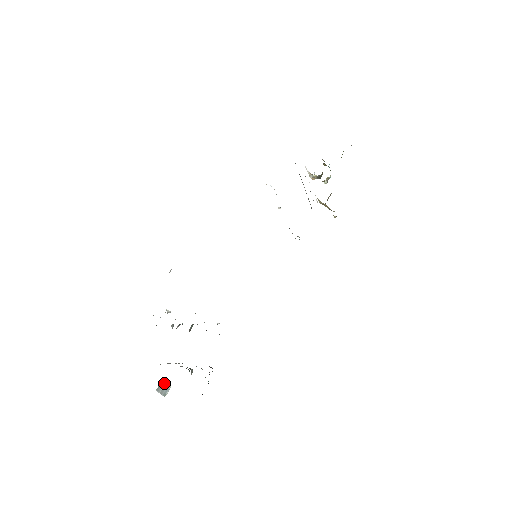
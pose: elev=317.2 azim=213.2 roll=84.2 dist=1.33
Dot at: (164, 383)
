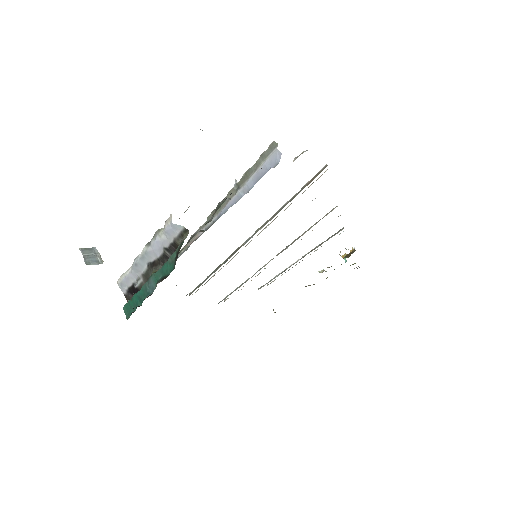
Dot at: (98, 252)
